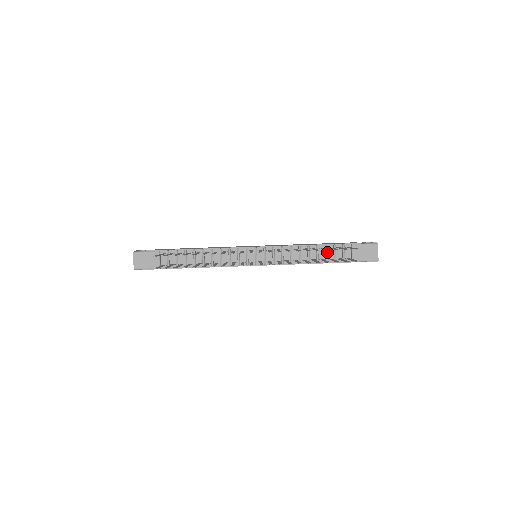
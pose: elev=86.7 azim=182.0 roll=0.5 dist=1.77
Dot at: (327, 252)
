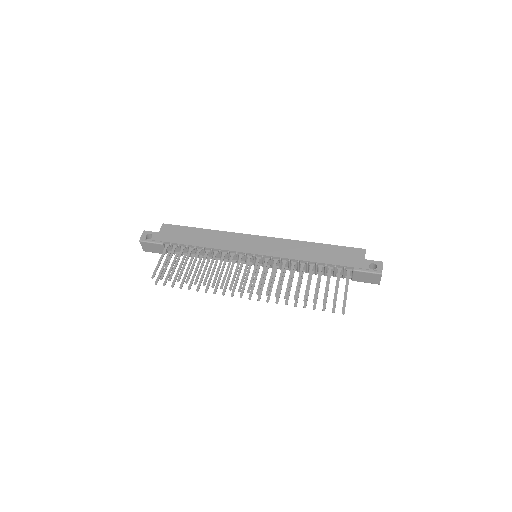
Dot at: (327, 269)
